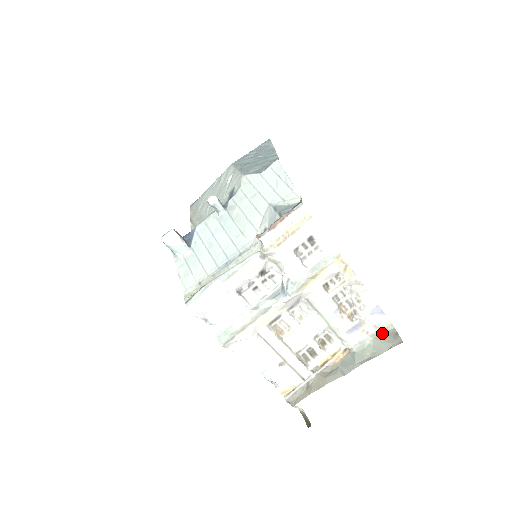
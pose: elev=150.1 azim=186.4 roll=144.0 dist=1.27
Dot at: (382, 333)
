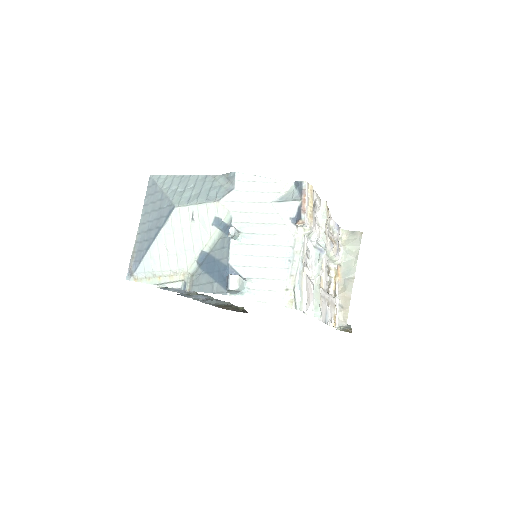
Dot at: (345, 239)
